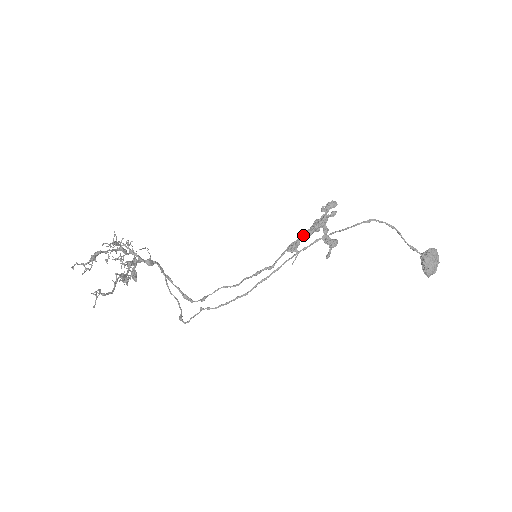
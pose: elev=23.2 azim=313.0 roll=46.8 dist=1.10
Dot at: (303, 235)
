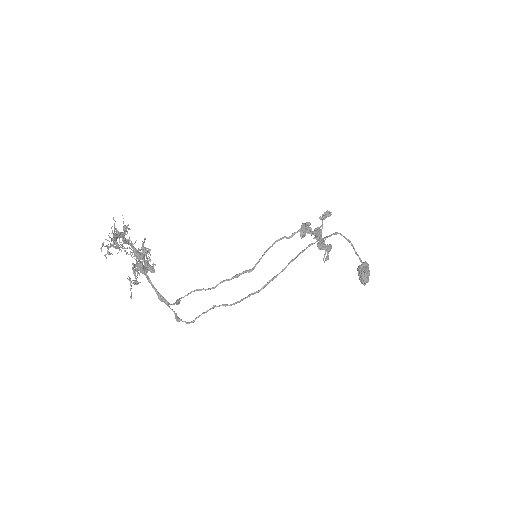
Dot at: (321, 236)
